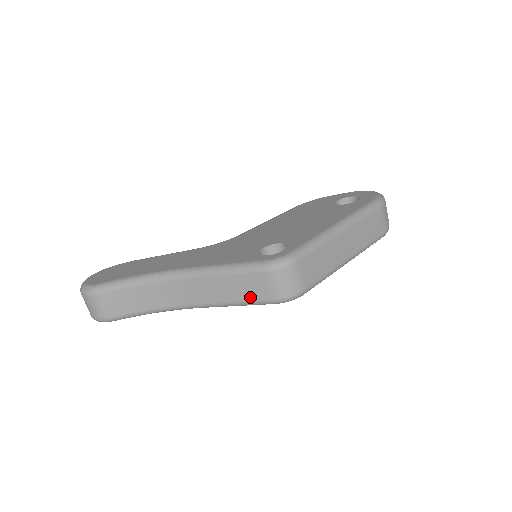
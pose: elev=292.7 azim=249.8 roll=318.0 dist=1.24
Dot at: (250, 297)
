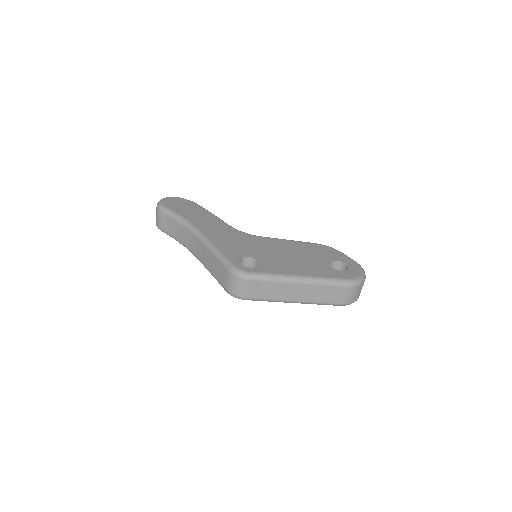
Dot at: (218, 278)
